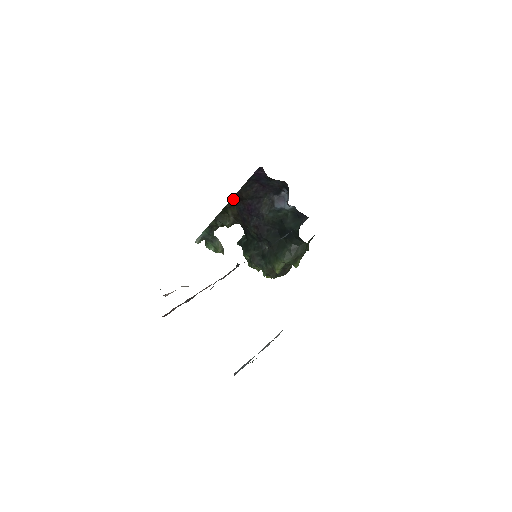
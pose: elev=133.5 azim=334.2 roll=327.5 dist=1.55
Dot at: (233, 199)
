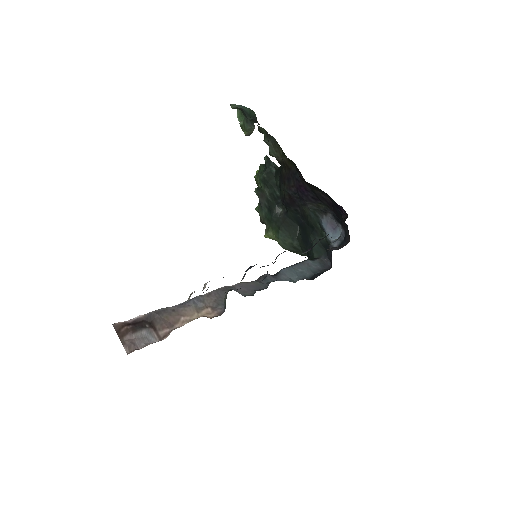
Dot at: occluded
